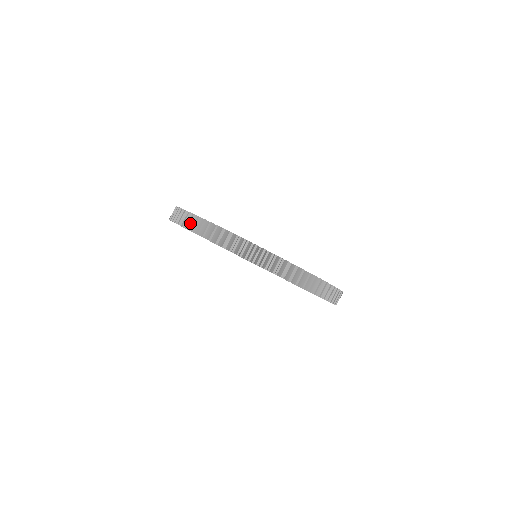
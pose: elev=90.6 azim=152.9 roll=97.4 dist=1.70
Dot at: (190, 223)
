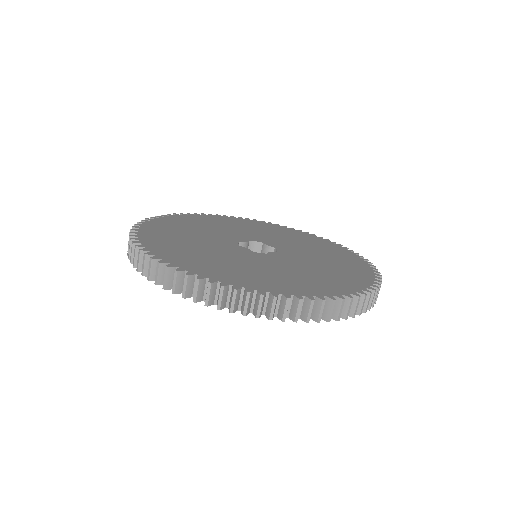
Dot at: occluded
